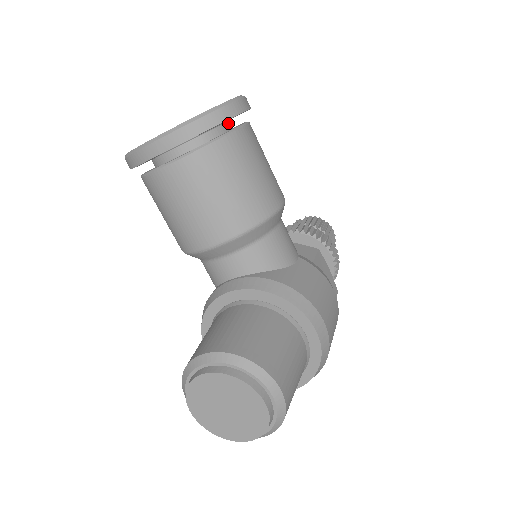
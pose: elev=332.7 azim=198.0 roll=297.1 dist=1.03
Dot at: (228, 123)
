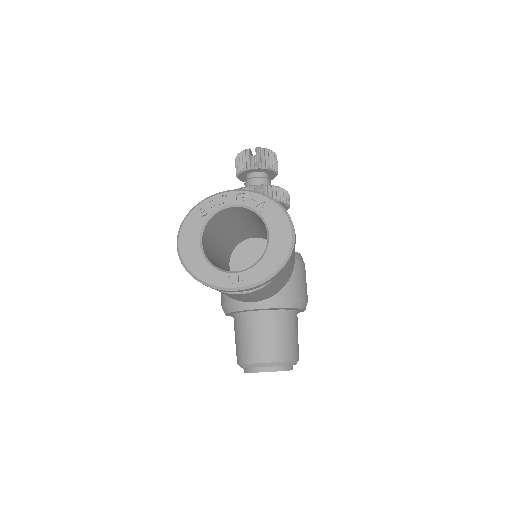
Dot at: occluded
